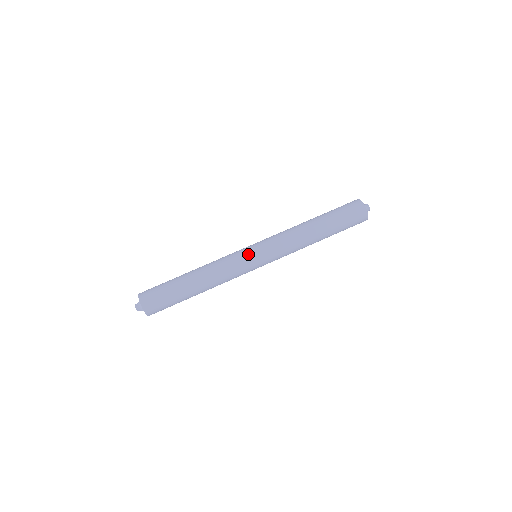
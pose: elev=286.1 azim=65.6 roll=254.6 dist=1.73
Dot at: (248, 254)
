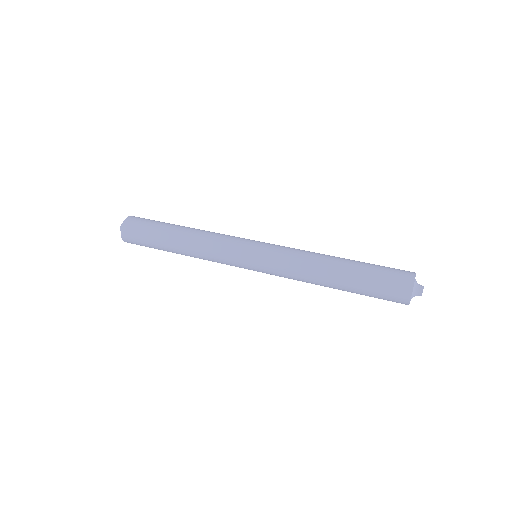
Dot at: (249, 239)
